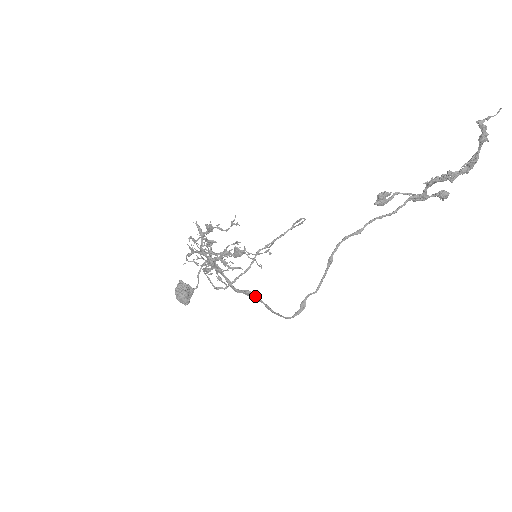
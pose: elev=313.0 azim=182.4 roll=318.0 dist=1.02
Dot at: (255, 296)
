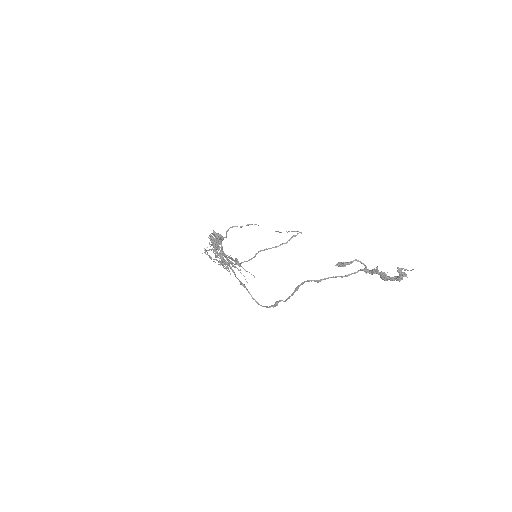
Dot at: (246, 289)
